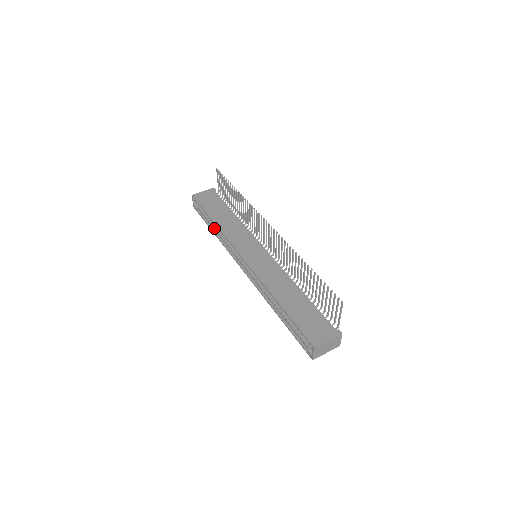
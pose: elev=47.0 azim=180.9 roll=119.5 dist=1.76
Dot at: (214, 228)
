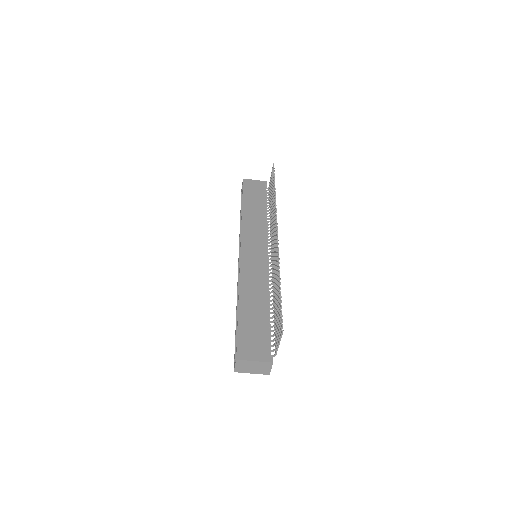
Dot at: occluded
